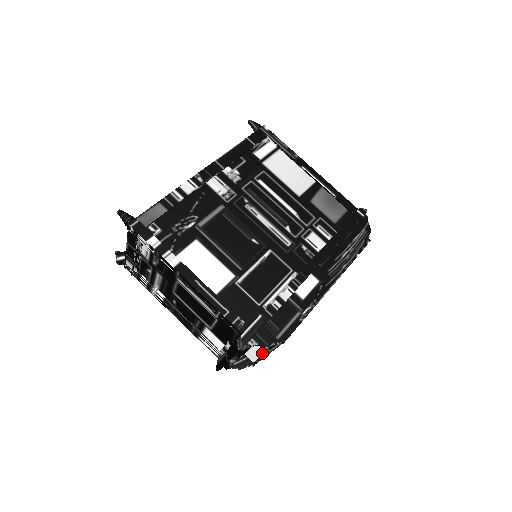
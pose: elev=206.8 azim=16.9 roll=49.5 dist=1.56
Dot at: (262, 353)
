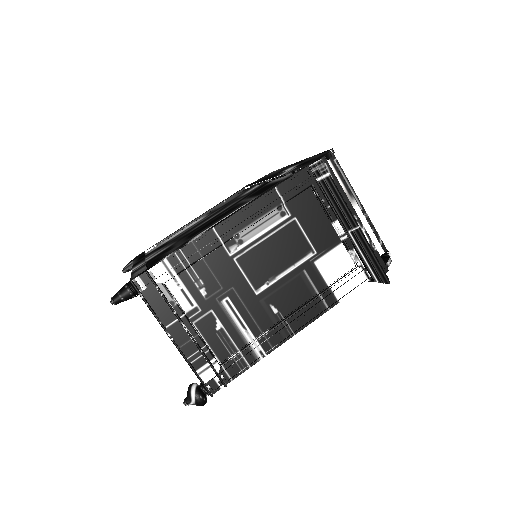
Dot at: (362, 216)
